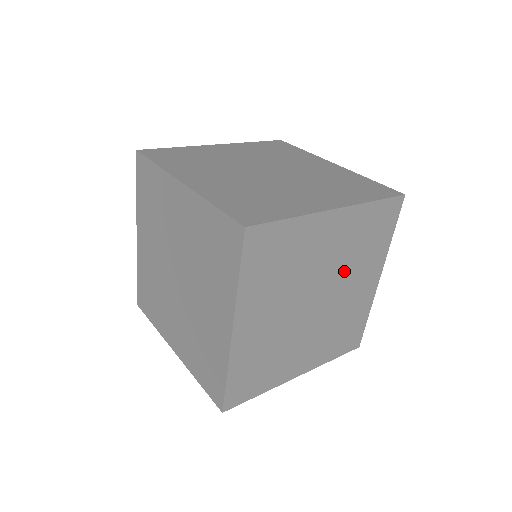
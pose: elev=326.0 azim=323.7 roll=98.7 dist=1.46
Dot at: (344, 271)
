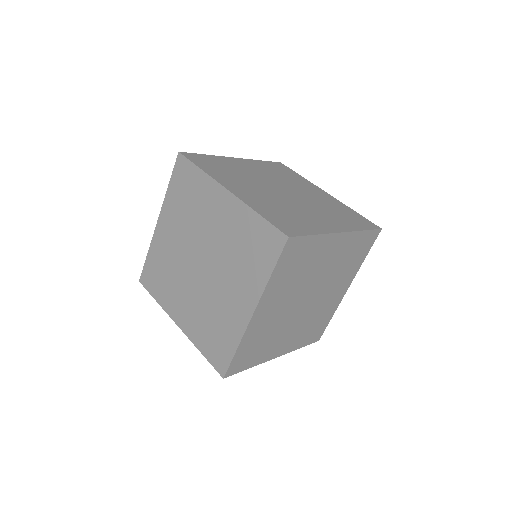
Dot at: (330, 279)
